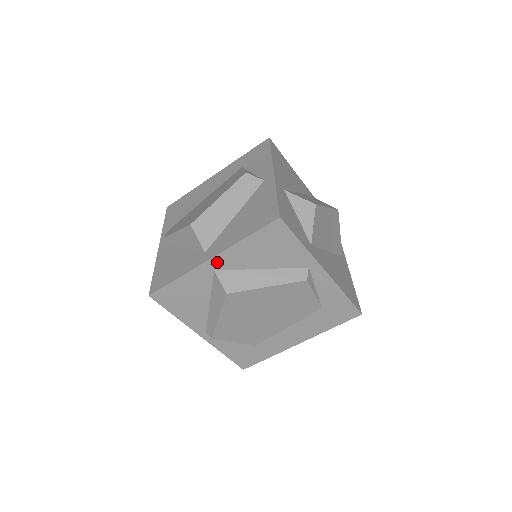
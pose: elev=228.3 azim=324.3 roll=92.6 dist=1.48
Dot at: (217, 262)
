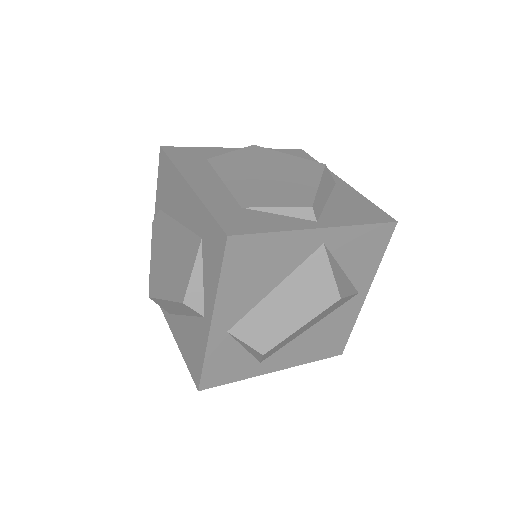
Dot at: occluded
